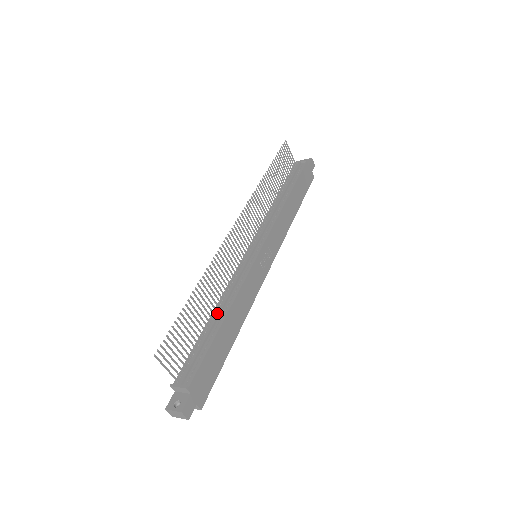
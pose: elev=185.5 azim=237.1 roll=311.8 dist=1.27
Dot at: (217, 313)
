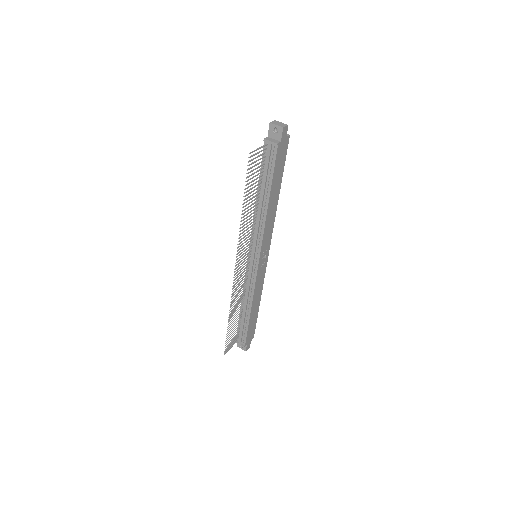
Dot at: (245, 308)
